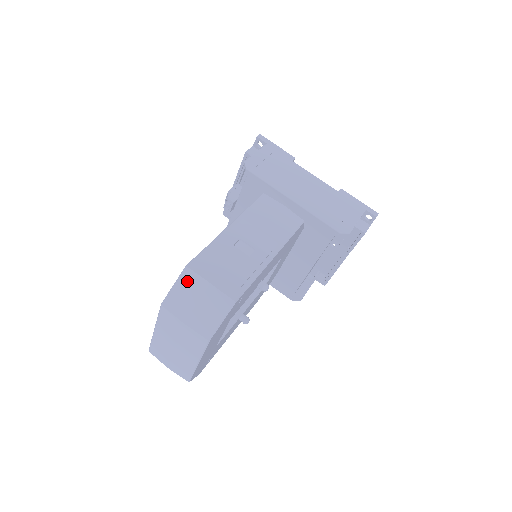
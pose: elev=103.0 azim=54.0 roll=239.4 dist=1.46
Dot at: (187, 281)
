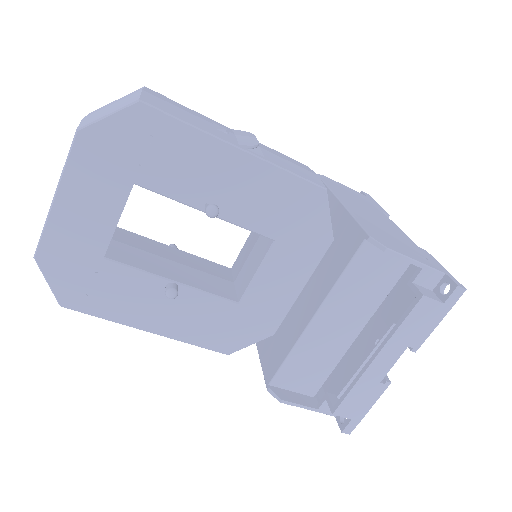
Dot at: occluded
